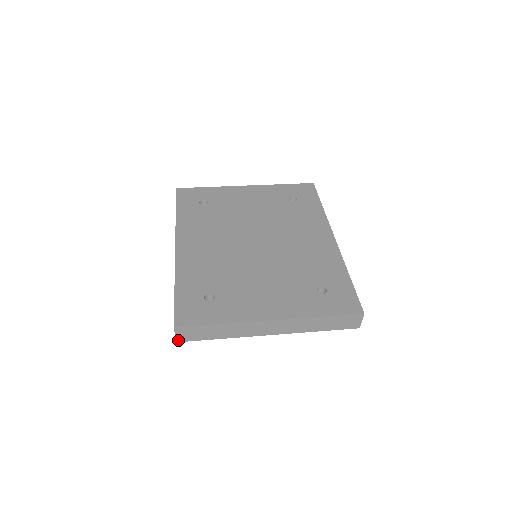
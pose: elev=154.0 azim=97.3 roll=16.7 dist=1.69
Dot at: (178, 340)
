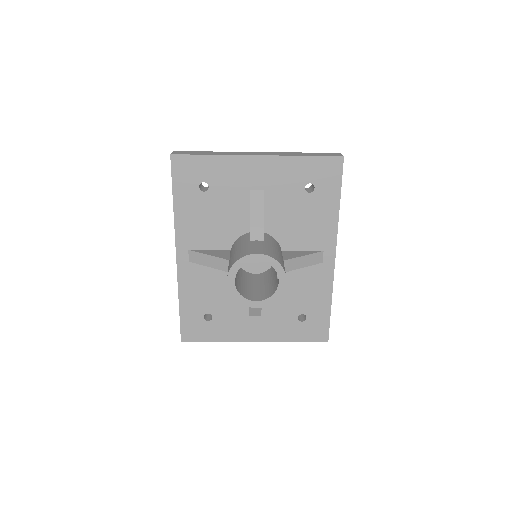
Dot at: (173, 154)
